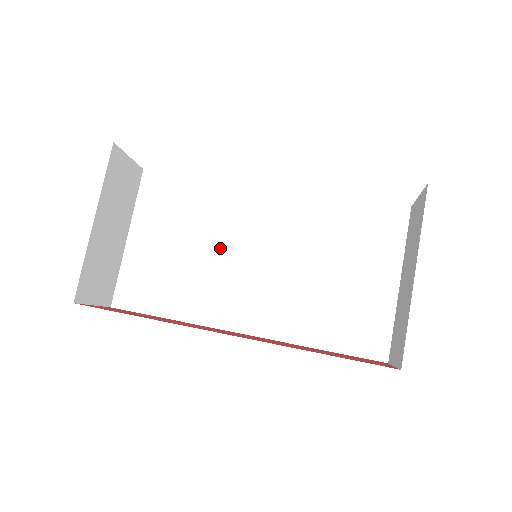
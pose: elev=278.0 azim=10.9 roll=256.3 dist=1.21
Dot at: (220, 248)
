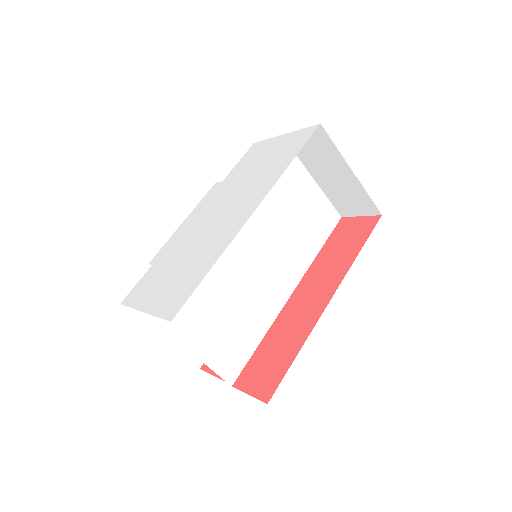
Dot at: (238, 279)
